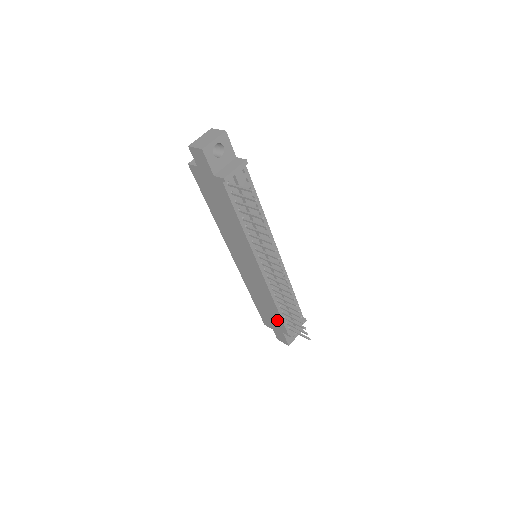
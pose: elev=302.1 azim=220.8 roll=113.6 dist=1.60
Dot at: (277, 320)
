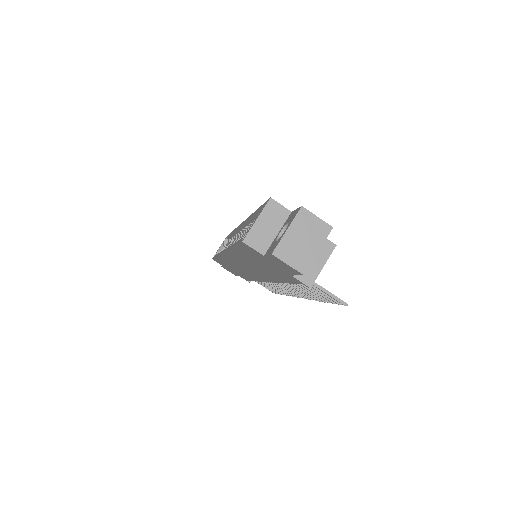
Dot at: (242, 276)
